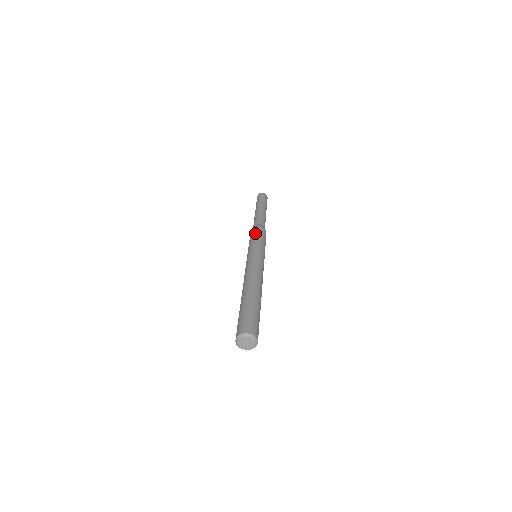
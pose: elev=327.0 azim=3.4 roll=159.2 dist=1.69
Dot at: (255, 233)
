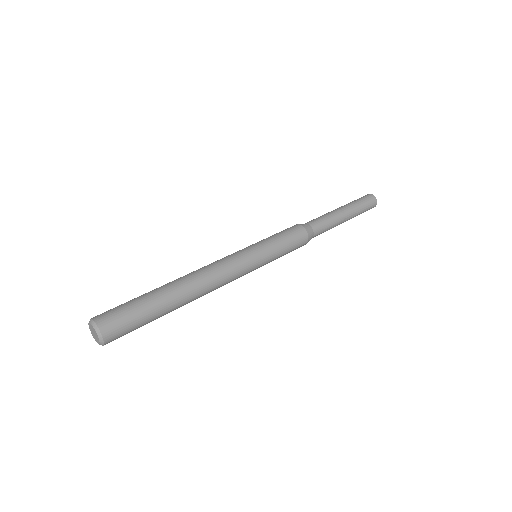
Dot at: (289, 232)
